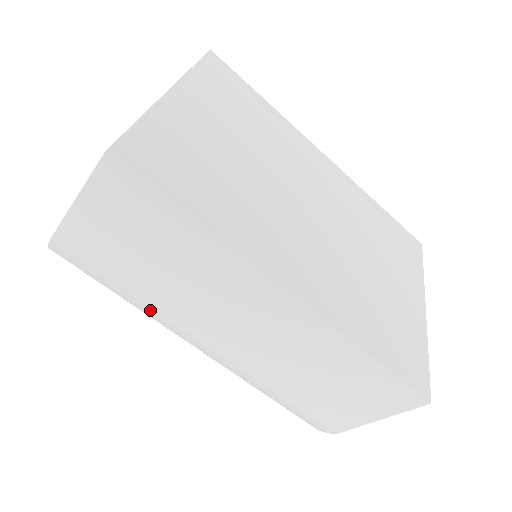
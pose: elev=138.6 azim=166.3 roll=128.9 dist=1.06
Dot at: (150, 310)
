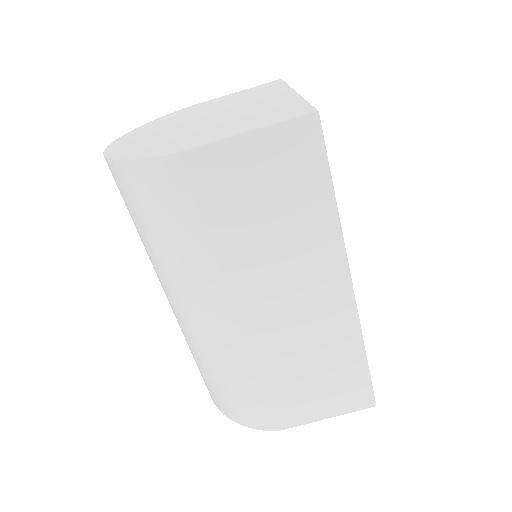
Dot at: (210, 262)
